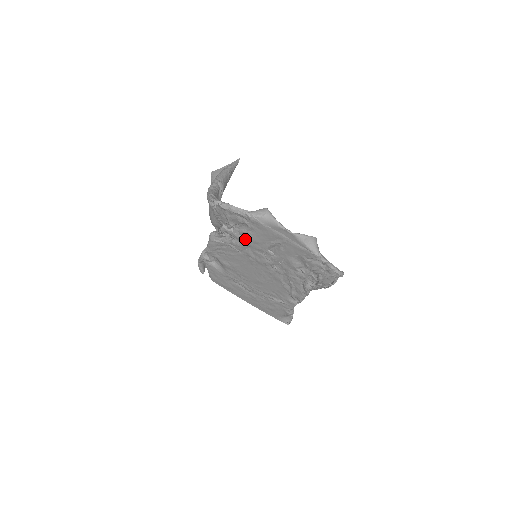
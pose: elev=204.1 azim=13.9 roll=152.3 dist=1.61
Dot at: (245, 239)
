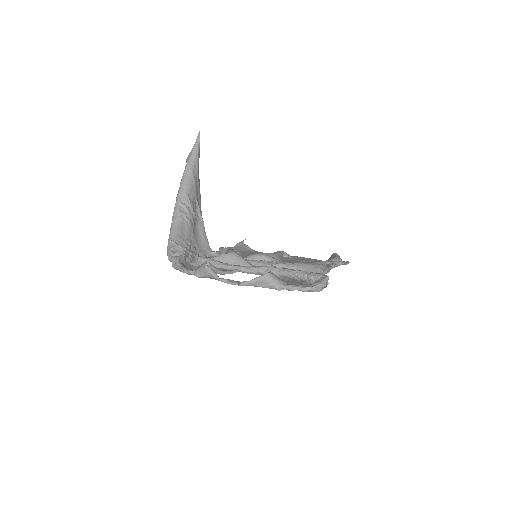
Dot at: occluded
